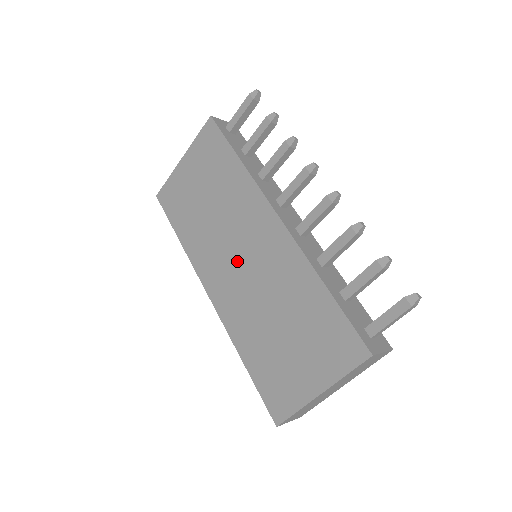
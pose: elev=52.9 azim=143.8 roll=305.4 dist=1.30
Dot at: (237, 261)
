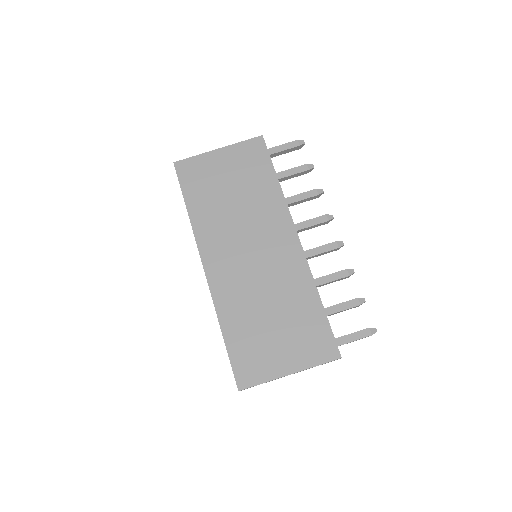
Dot at: (247, 253)
